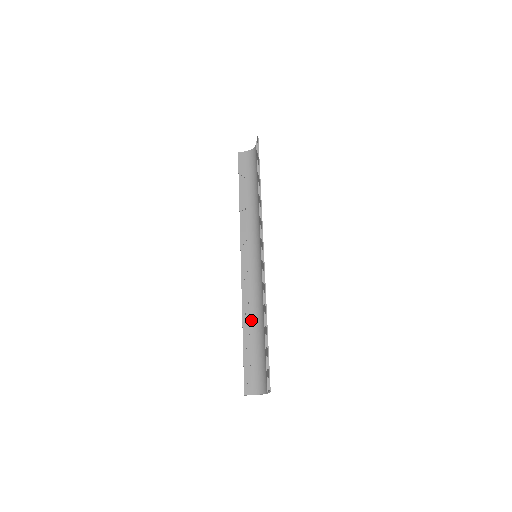
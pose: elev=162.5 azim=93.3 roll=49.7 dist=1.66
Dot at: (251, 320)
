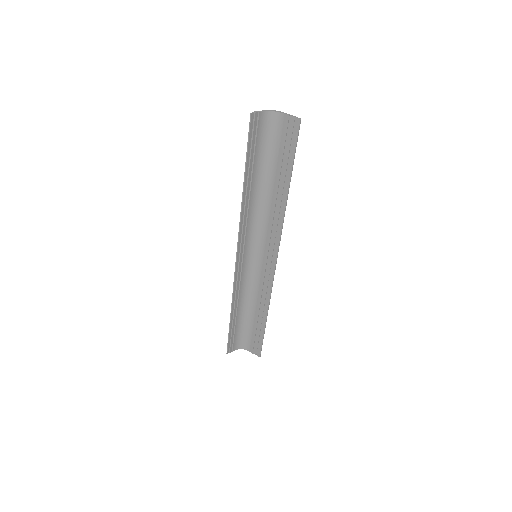
Dot at: (239, 306)
